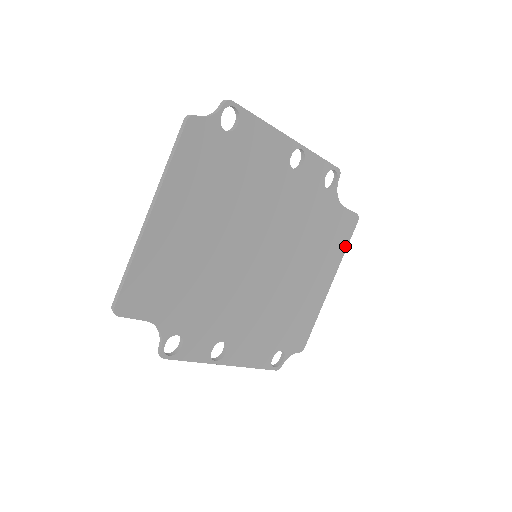
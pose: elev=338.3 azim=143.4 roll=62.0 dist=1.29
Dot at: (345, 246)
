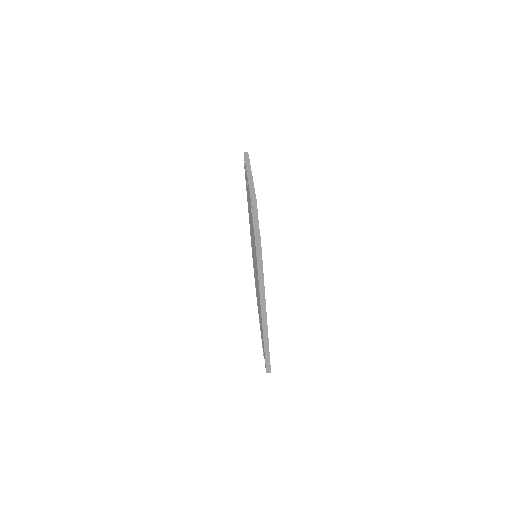
Dot at: occluded
